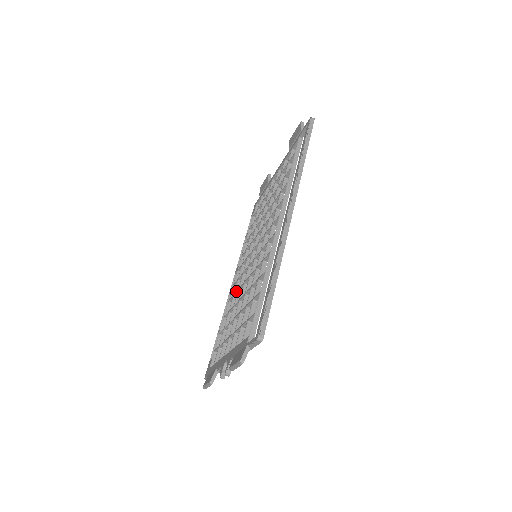
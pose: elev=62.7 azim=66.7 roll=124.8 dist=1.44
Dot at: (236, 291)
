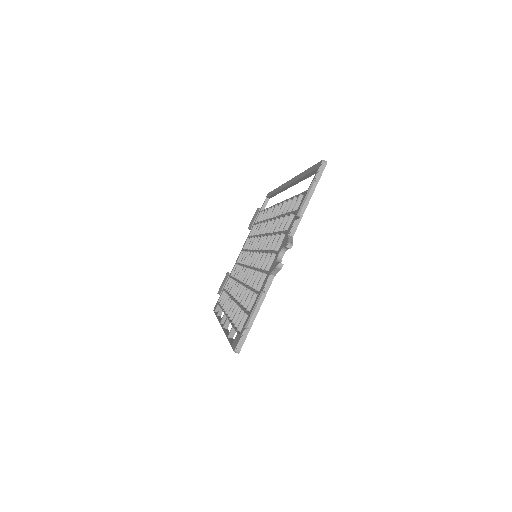
Dot at: occluded
